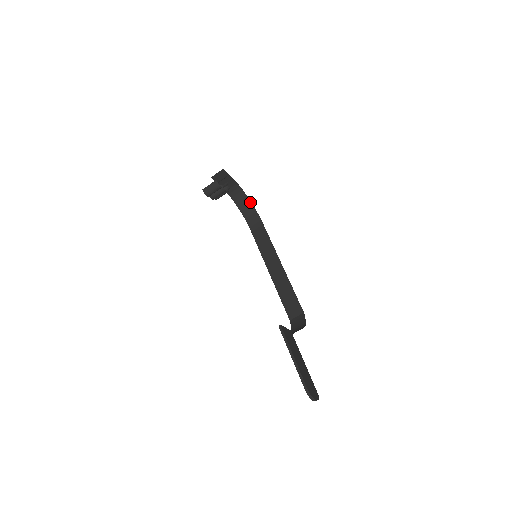
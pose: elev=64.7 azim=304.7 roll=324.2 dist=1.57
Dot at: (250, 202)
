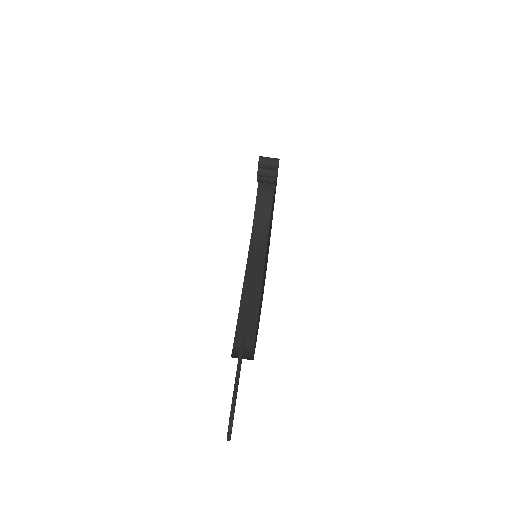
Dot at: (269, 220)
